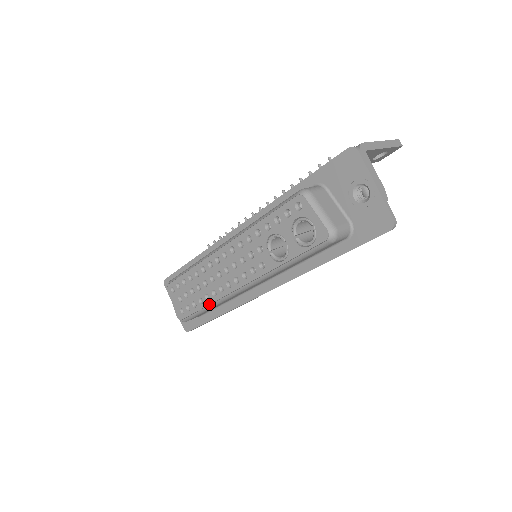
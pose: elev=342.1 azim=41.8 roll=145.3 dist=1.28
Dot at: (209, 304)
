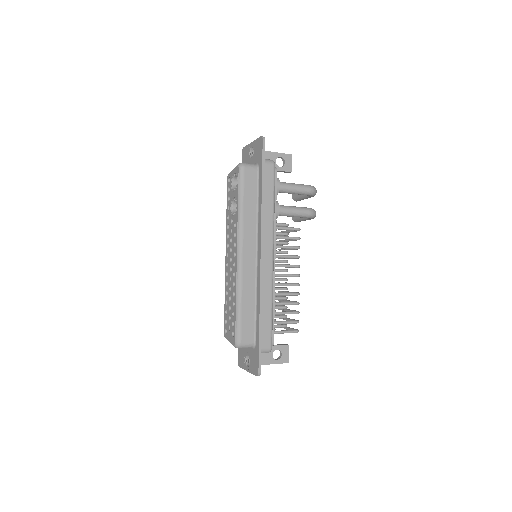
Dot at: (236, 296)
